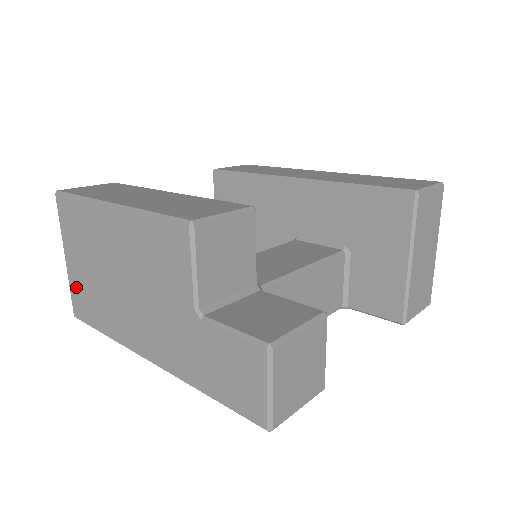
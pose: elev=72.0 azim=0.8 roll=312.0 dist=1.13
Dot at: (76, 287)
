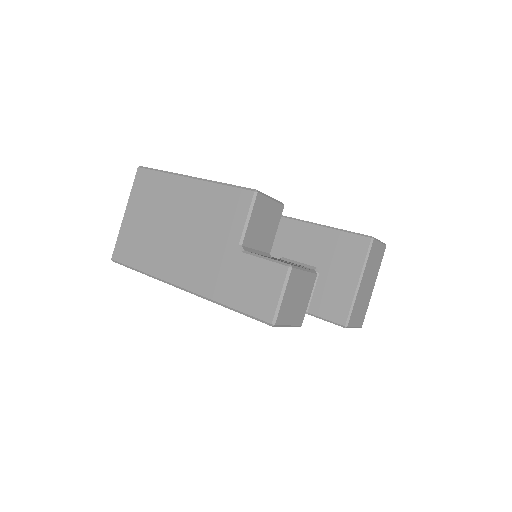
Dot at: (126, 235)
